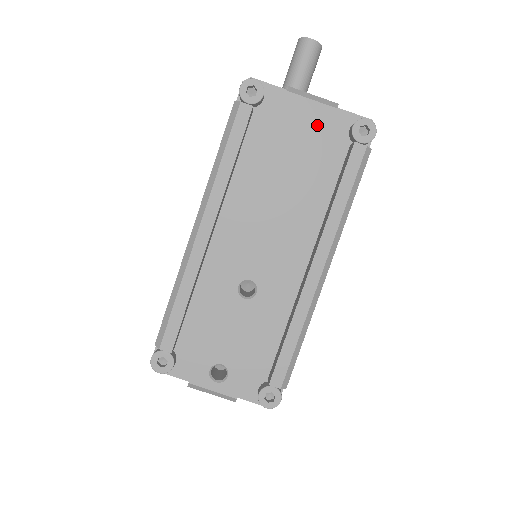
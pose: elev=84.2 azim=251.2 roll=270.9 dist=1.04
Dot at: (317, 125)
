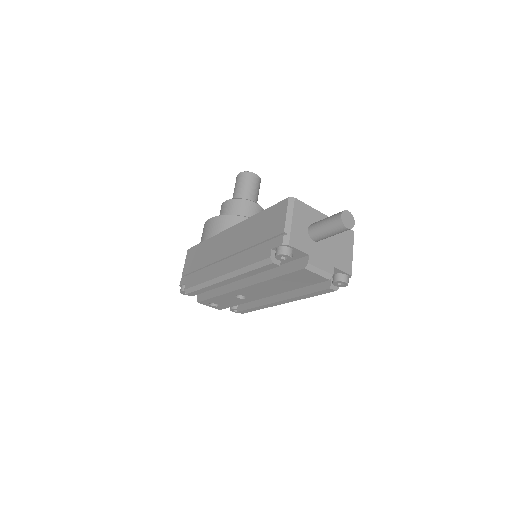
Dot at: (313, 280)
